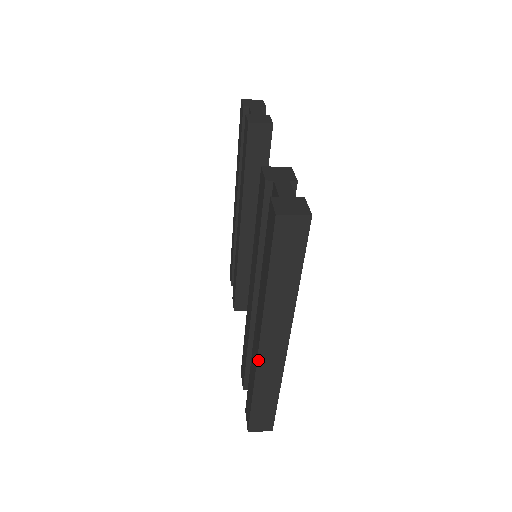
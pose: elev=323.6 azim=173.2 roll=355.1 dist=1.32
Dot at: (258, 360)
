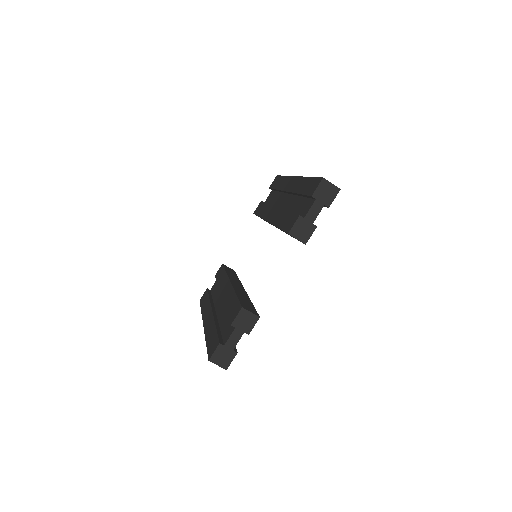
Dot at: occluded
